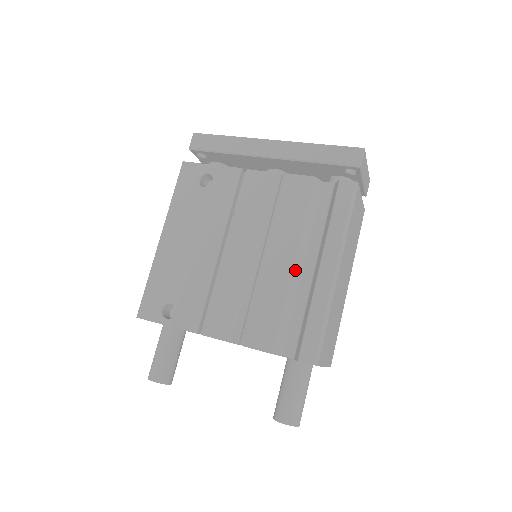
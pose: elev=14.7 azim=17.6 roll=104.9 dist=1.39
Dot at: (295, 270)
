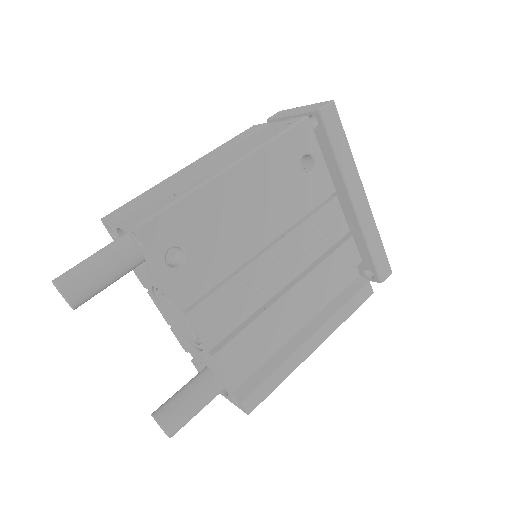
Dot at: occluded
